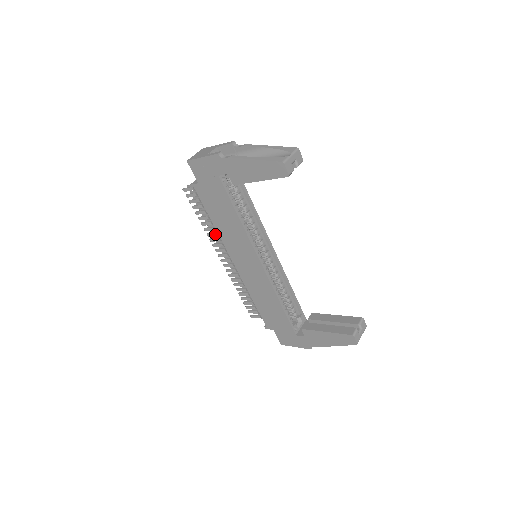
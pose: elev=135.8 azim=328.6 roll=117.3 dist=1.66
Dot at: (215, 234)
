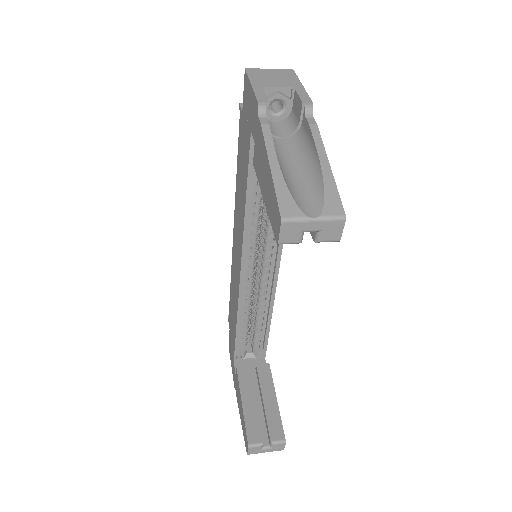
Dot at: occluded
